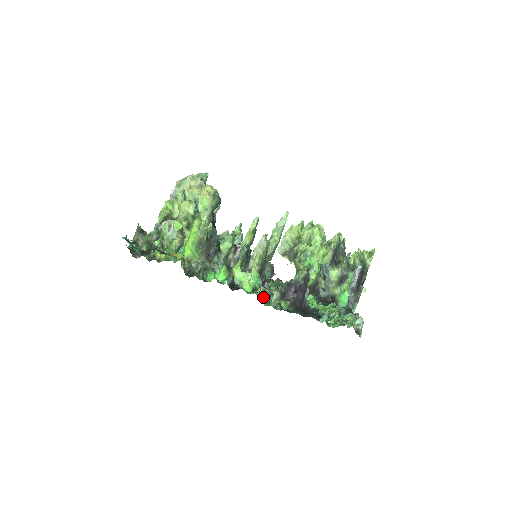
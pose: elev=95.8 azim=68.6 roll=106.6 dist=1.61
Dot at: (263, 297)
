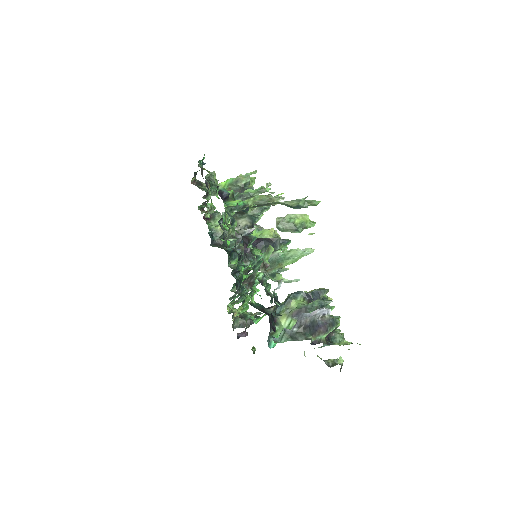
Dot at: (228, 225)
